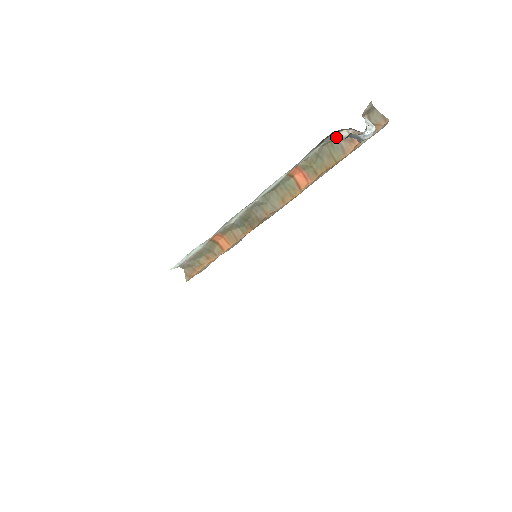
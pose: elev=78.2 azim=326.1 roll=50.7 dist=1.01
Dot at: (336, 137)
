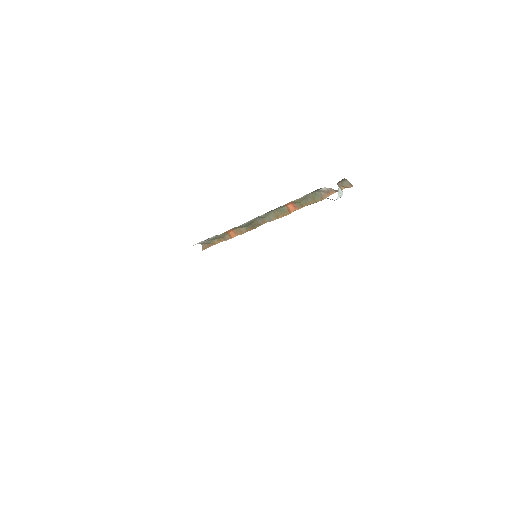
Dot at: (319, 190)
